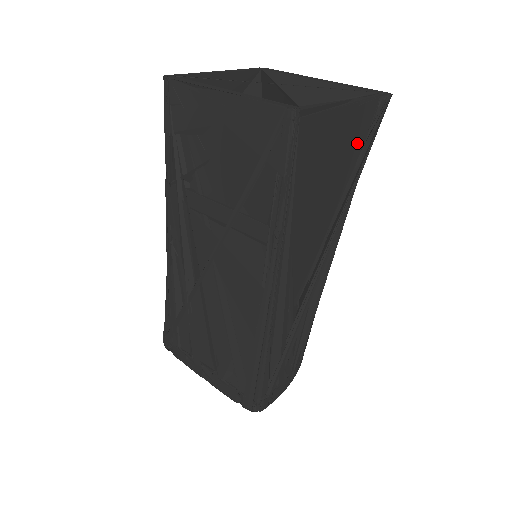
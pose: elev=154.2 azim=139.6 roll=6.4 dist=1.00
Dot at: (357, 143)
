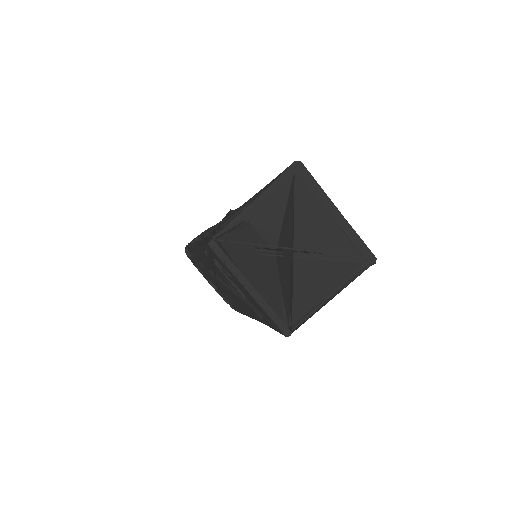
Dot at: occluded
